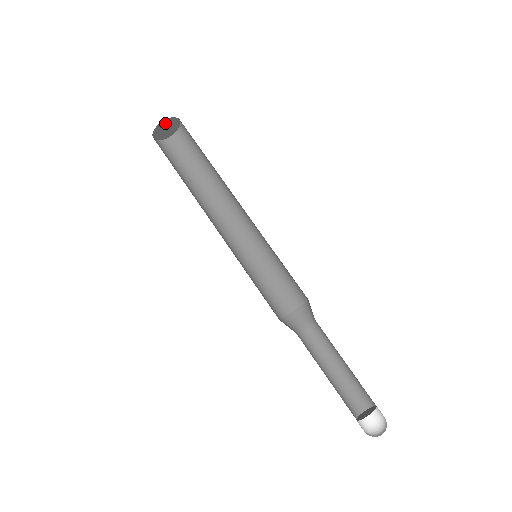
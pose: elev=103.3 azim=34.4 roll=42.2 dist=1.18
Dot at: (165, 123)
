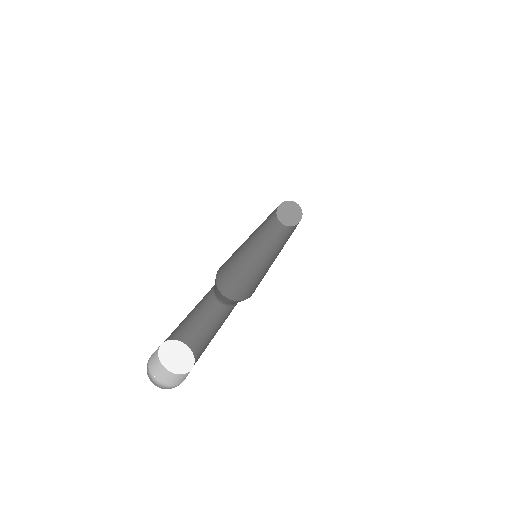
Dot at: (294, 207)
